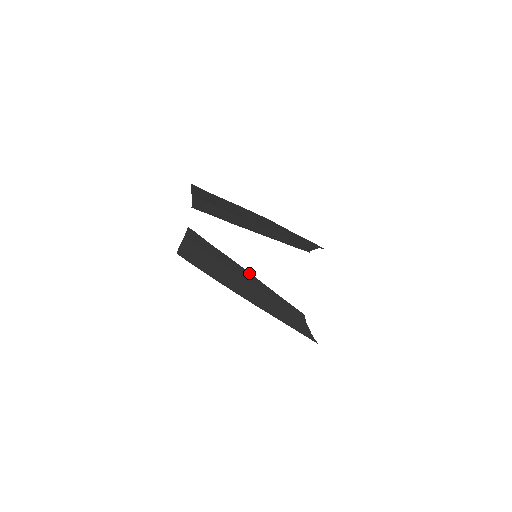
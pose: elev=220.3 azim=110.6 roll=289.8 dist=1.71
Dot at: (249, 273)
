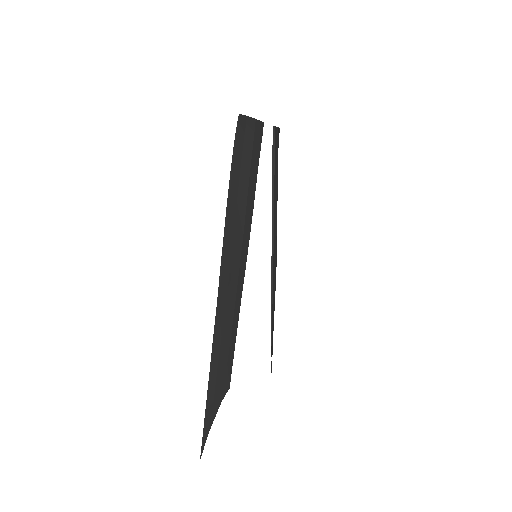
Dot at: (248, 245)
